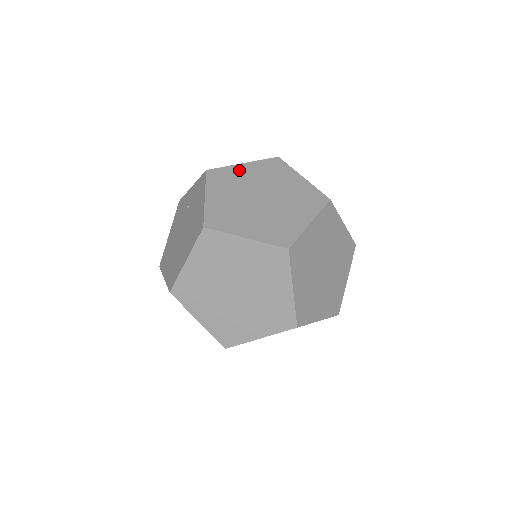
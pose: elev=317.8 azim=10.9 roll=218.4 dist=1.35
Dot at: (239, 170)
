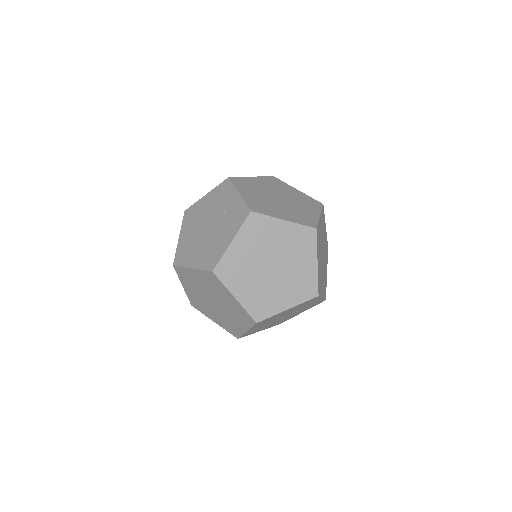
Dot at: (276, 226)
